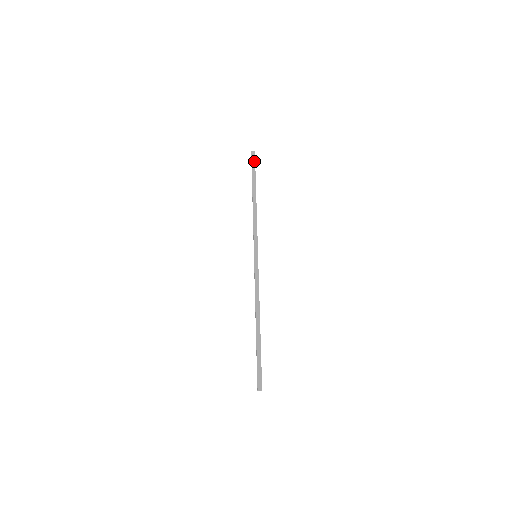
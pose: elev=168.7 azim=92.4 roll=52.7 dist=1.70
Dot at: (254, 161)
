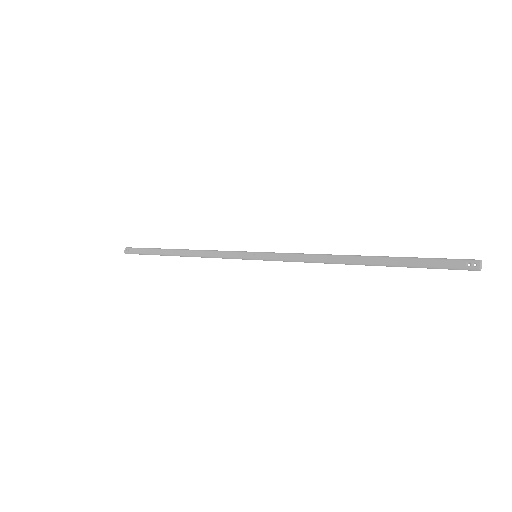
Dot at: (139, 248)
